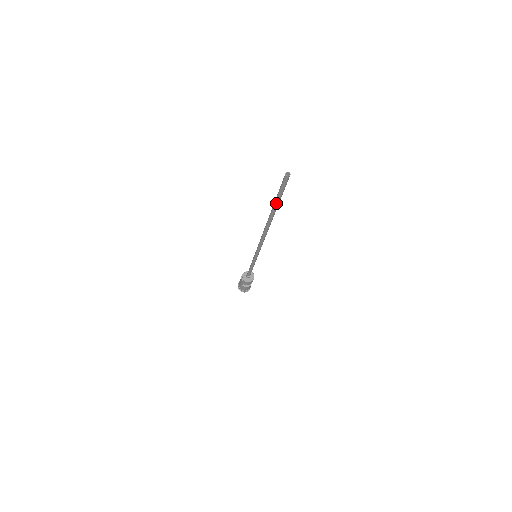
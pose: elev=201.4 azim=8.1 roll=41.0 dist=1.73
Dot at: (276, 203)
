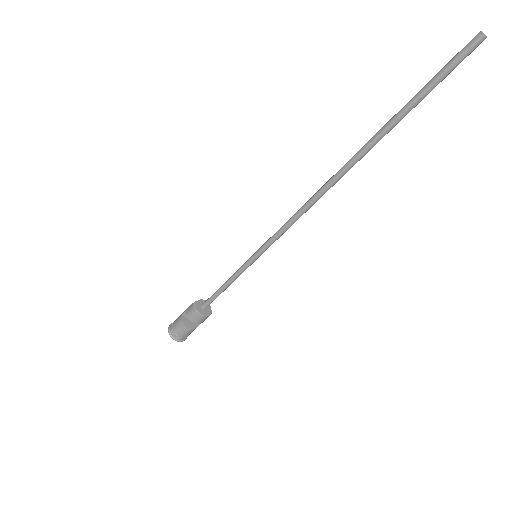
Dot at: (402, 109)
